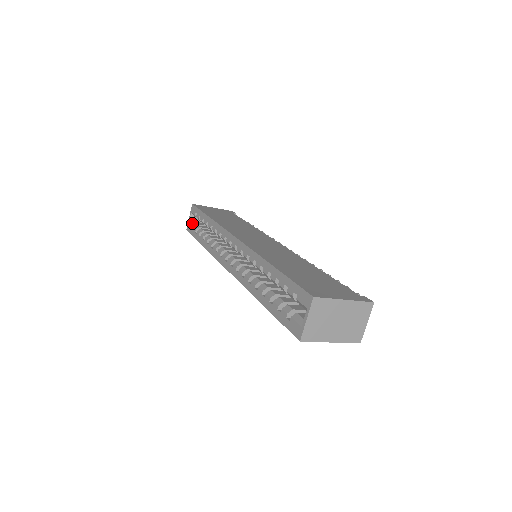
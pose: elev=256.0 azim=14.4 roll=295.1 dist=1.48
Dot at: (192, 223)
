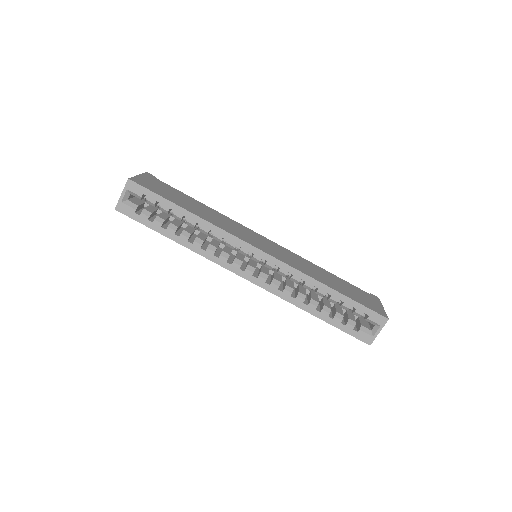
Dot at: (130, 203)
